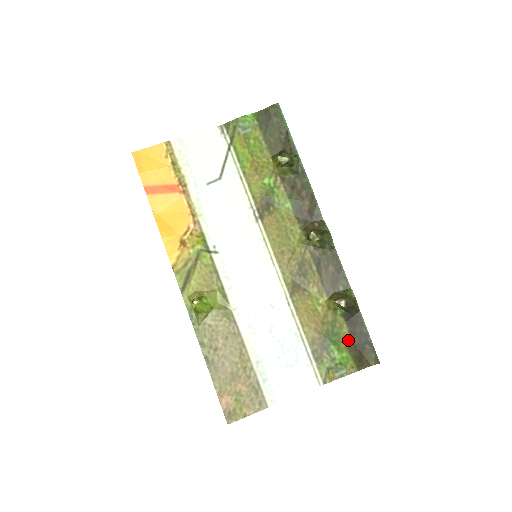
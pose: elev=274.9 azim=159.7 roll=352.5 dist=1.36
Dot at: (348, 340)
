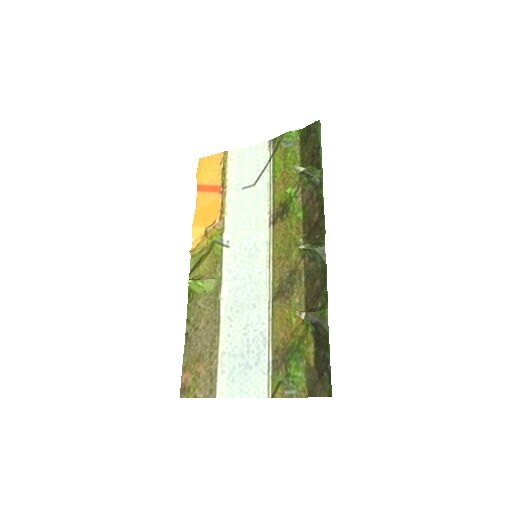
Dot at: (310, 361)
